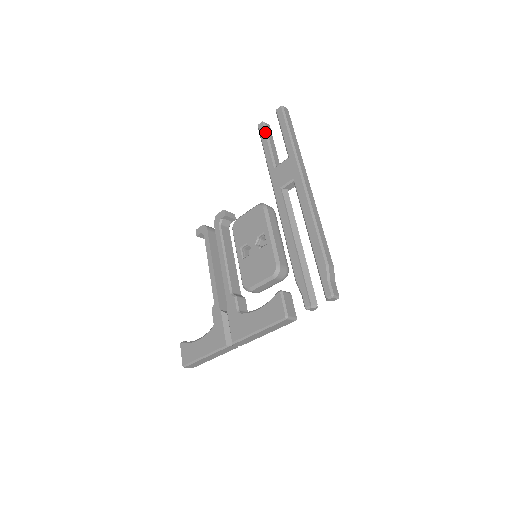
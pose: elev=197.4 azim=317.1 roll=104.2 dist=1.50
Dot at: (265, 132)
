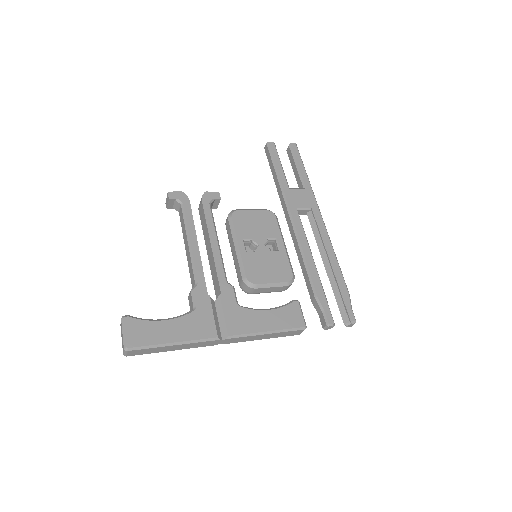
Dot at: occluded
